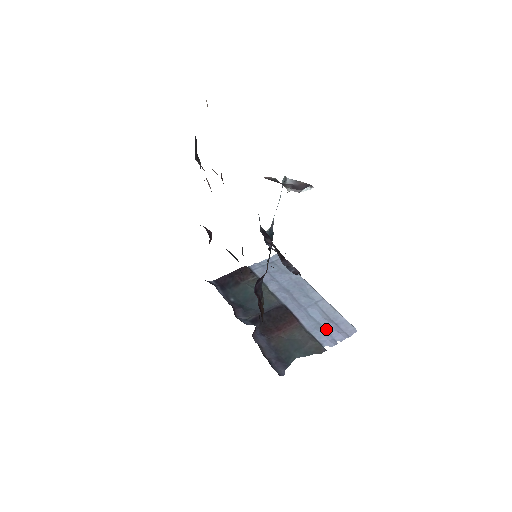
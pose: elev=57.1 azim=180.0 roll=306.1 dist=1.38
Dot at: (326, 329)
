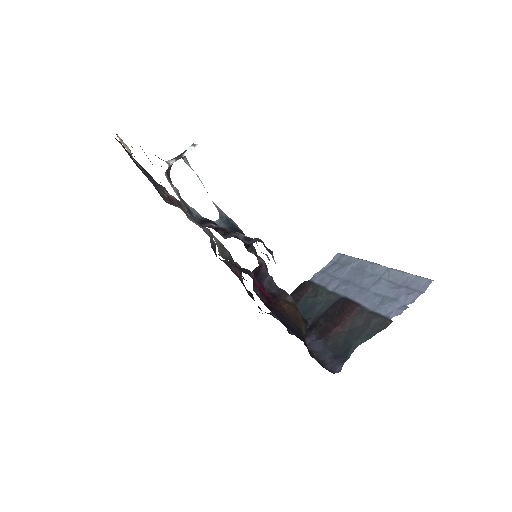
Dot at: (393, 298)
